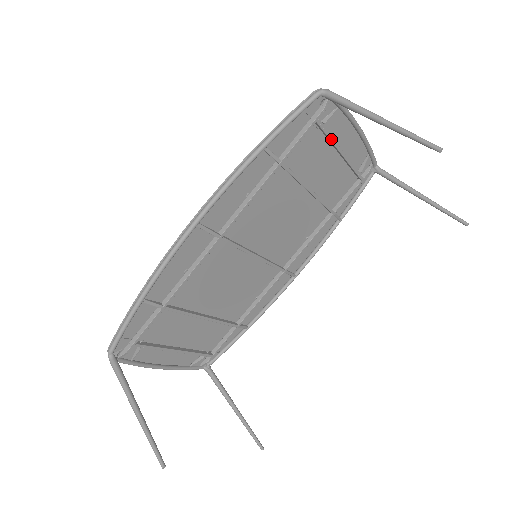
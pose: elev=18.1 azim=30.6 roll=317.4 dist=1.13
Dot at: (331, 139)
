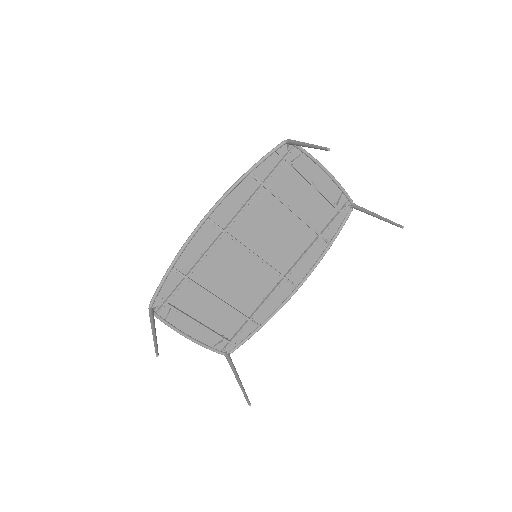
Dot at: (301, 174)
